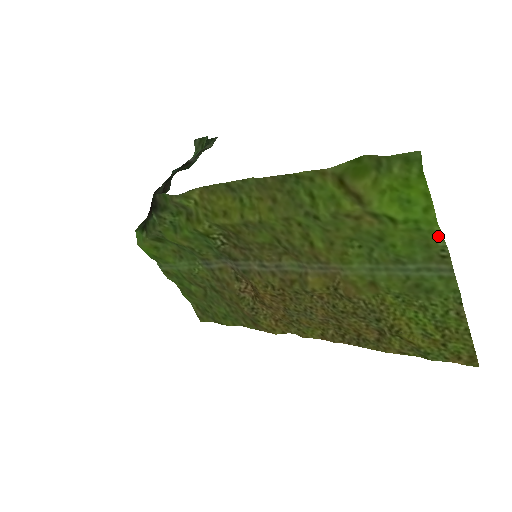
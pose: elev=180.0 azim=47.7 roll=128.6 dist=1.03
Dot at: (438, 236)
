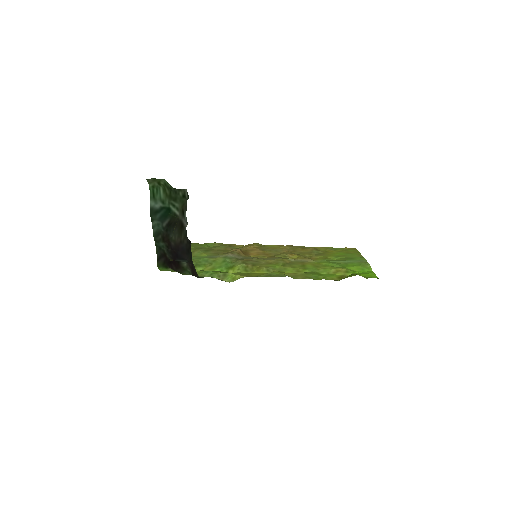
Dot at: (369, 268)
